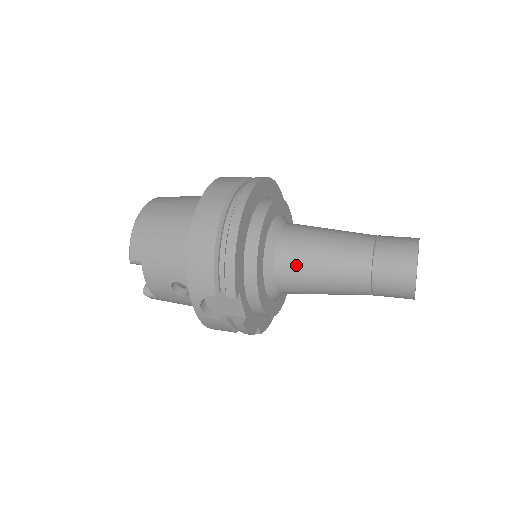
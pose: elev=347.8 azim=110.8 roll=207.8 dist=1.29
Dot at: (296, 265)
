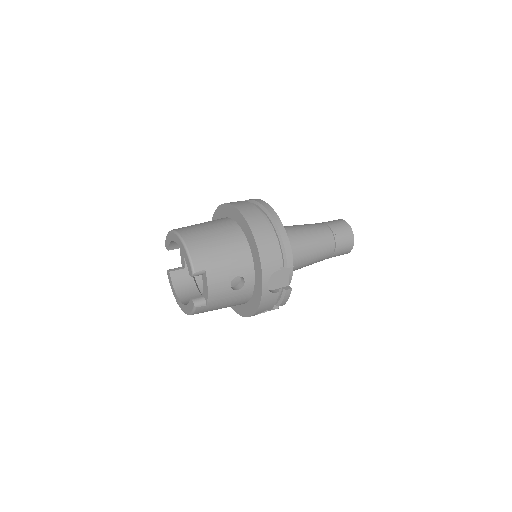
Dot at: (299, 245)
